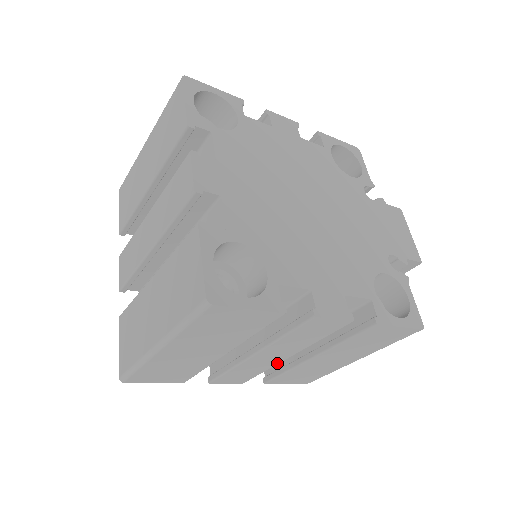
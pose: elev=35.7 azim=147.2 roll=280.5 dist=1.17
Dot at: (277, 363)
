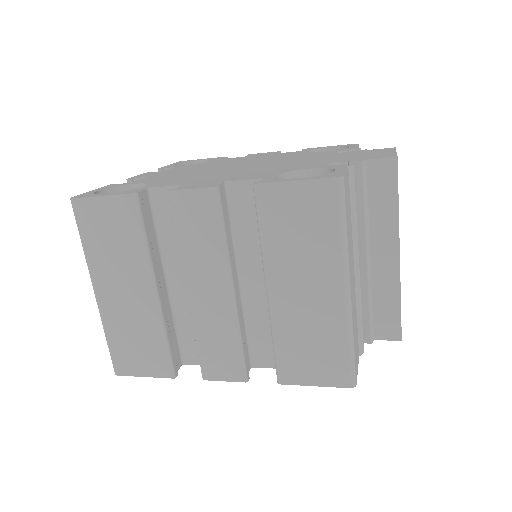
Dot at: (233, 313)
